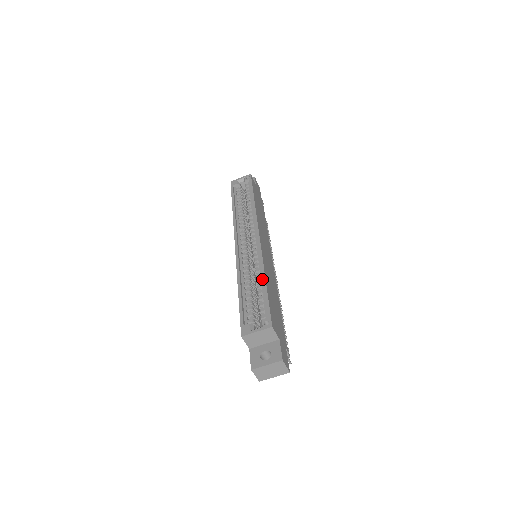
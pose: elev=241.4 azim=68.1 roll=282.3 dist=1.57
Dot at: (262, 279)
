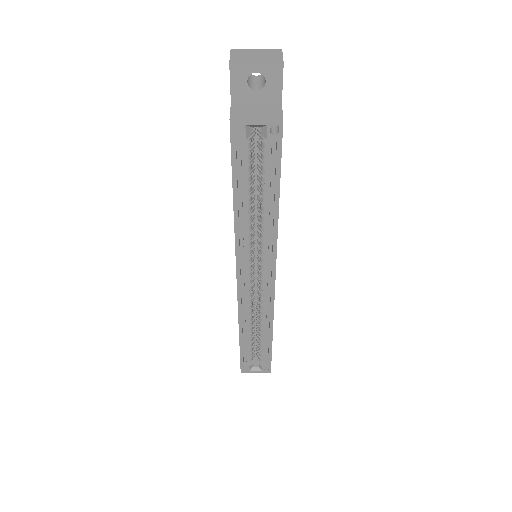
Dot at: (268, 331)
